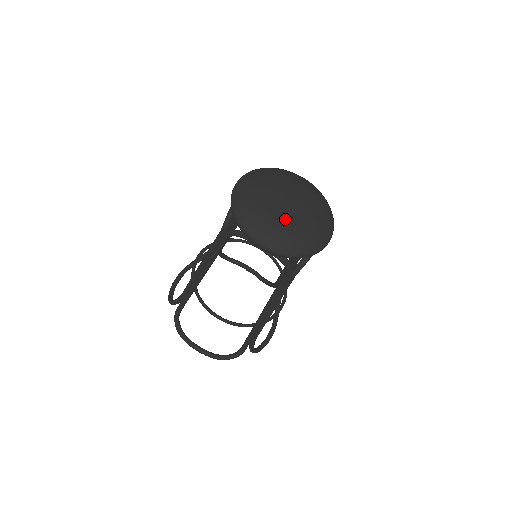
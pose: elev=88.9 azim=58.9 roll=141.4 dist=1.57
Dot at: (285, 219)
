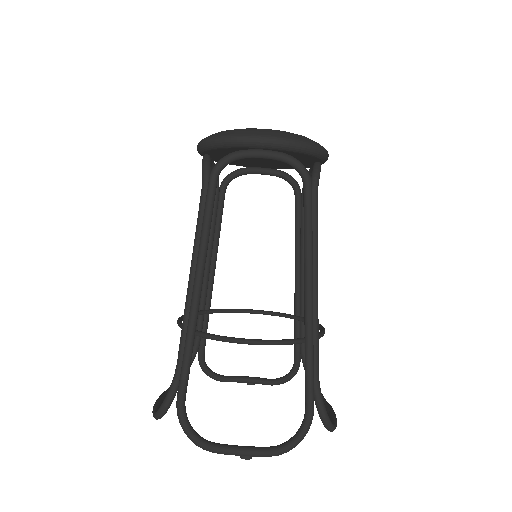
Dot at: occluded
